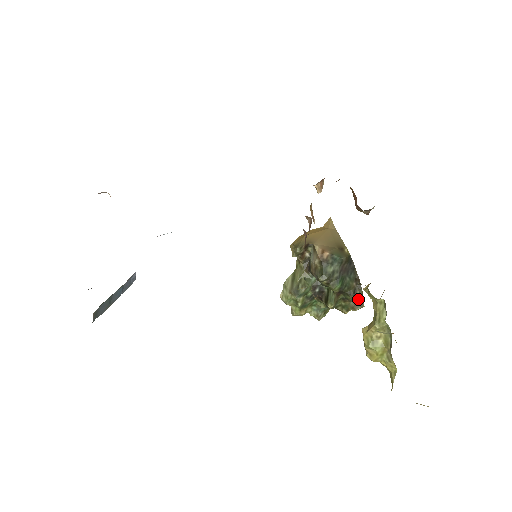
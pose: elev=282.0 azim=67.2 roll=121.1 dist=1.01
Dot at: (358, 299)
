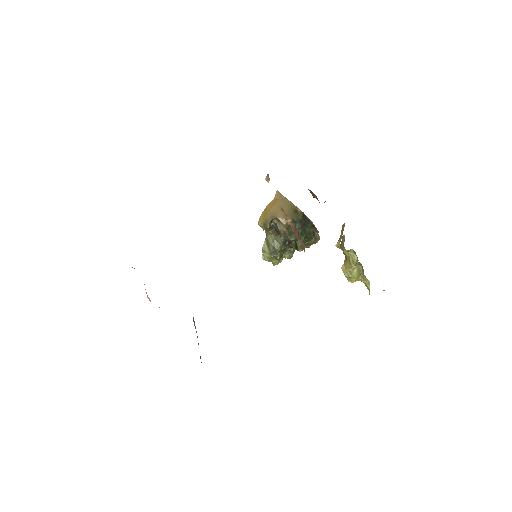
Dot at: occluded
